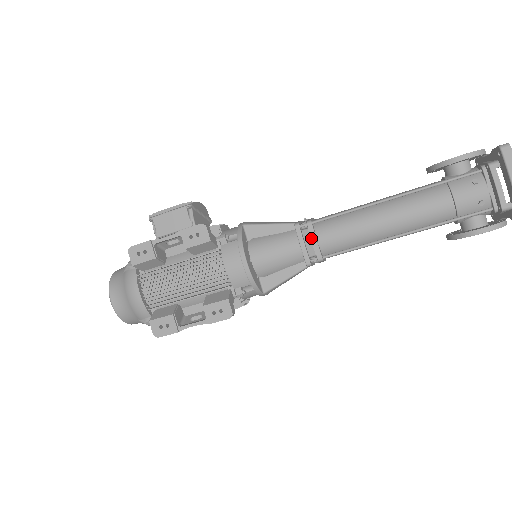
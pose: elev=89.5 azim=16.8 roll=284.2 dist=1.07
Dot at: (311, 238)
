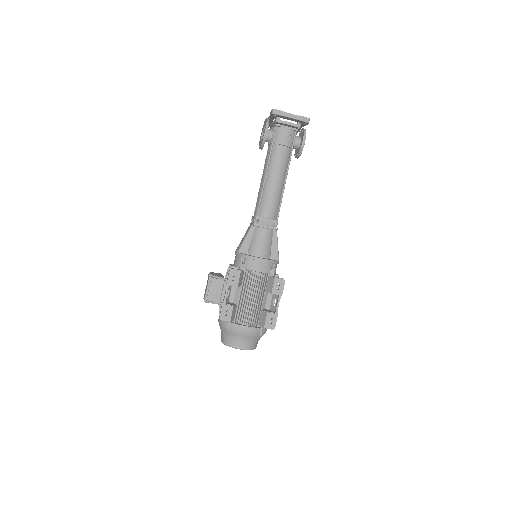
Dot at: (265, 221)
